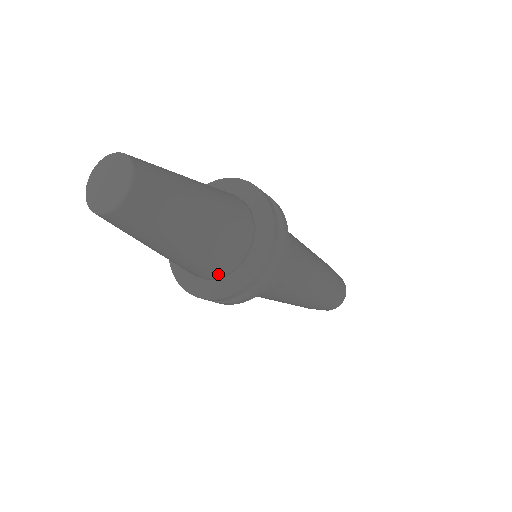
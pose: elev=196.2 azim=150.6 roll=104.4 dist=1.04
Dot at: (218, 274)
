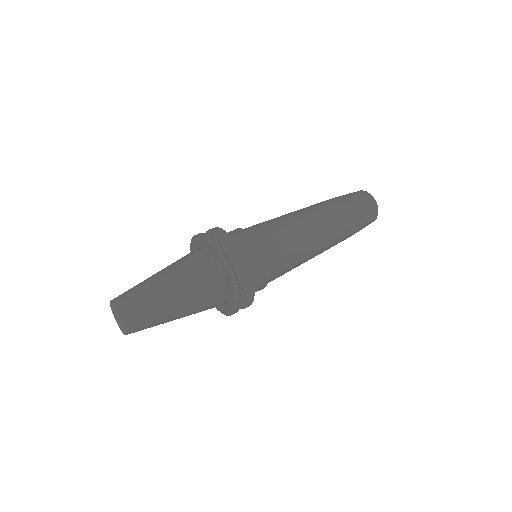
Dot at: occluded
